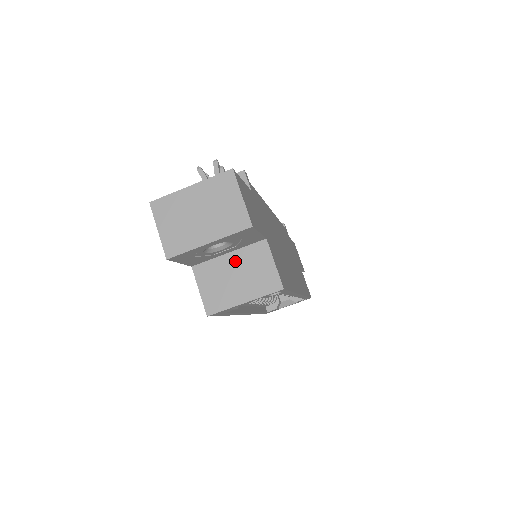
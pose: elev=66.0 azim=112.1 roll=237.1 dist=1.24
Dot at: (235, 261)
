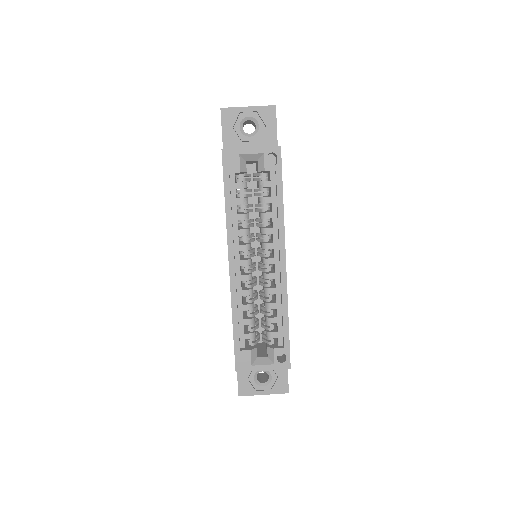
Dot at: occluded
